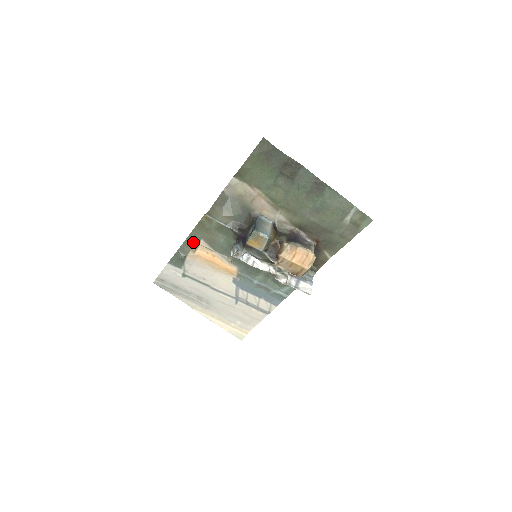
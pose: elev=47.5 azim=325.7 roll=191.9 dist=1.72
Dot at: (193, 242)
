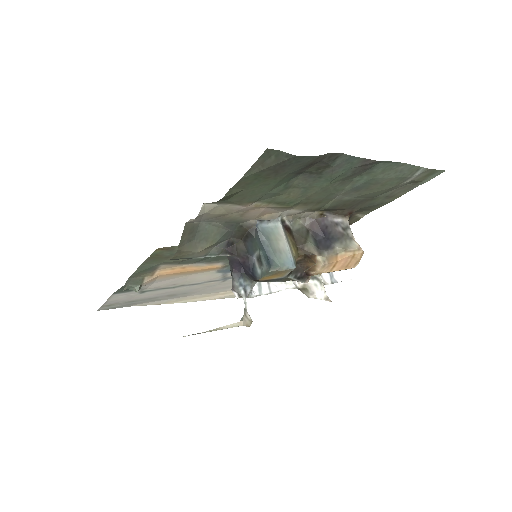
Dot at: (146, 270)
